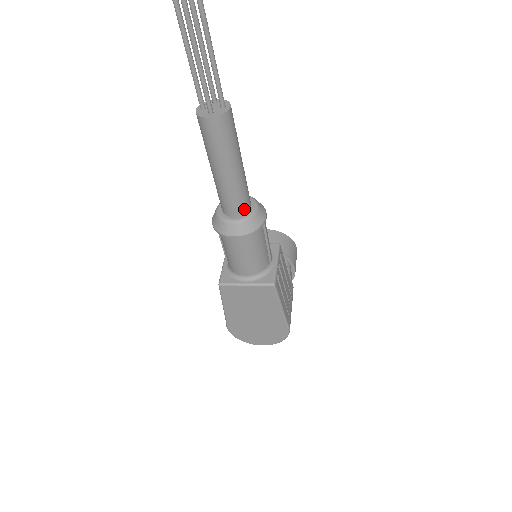
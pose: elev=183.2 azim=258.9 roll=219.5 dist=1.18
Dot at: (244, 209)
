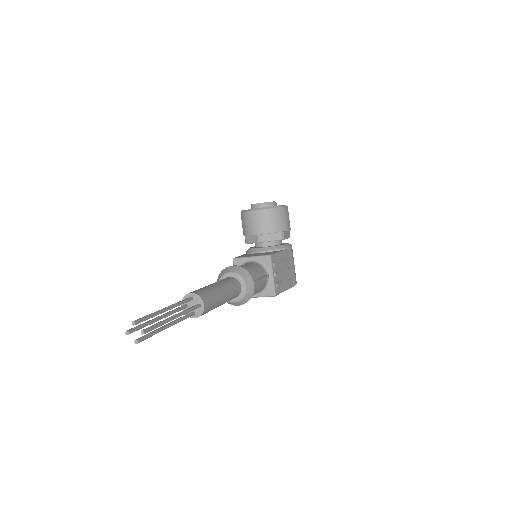
Dot at: (237, 295)
